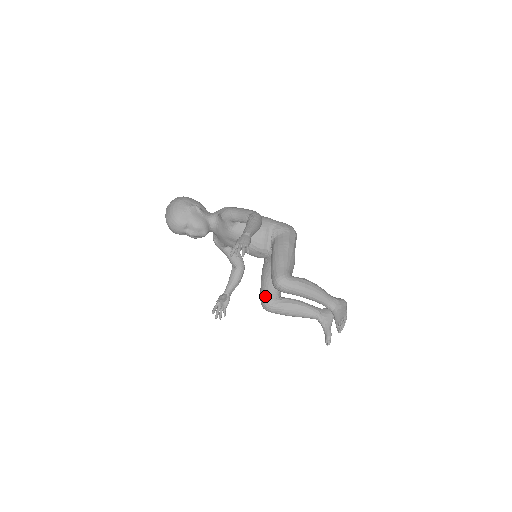
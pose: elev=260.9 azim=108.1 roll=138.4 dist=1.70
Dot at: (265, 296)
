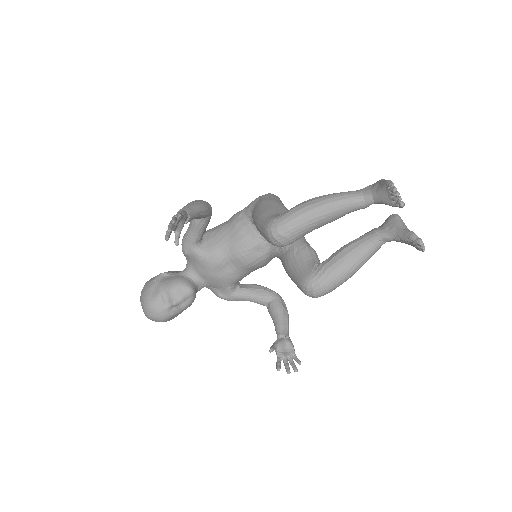
Dot at: (299, 280)
